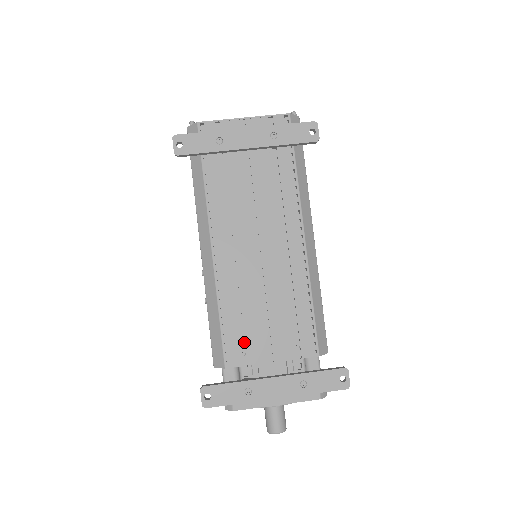
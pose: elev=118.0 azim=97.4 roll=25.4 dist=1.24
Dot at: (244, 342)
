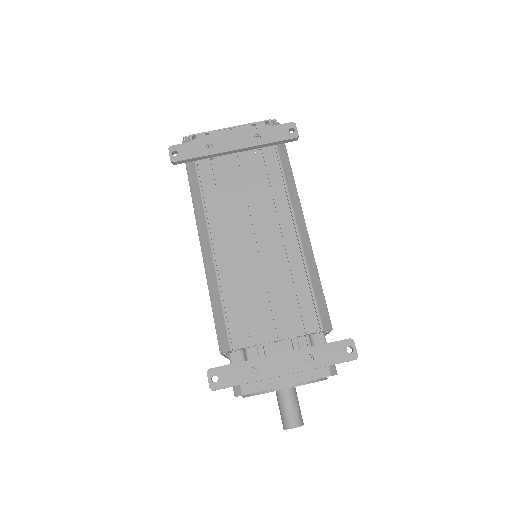
Dot at: (247, 324)
